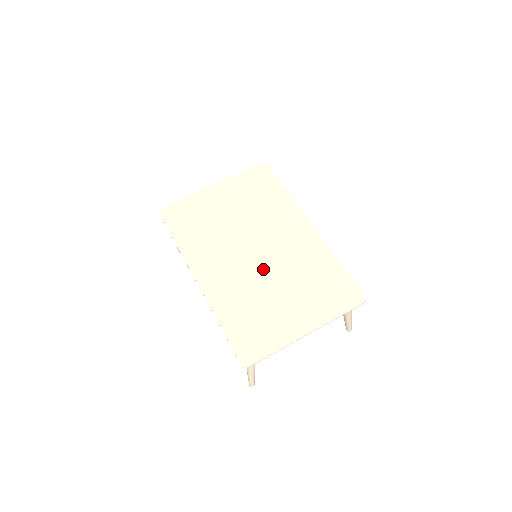
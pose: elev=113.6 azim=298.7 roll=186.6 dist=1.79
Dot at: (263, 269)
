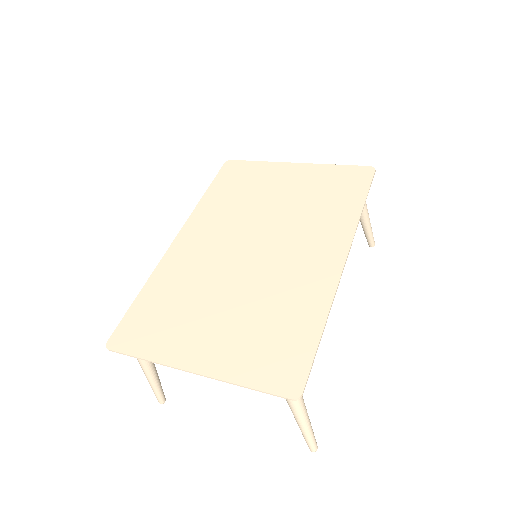
Dot at: (238, 269)
